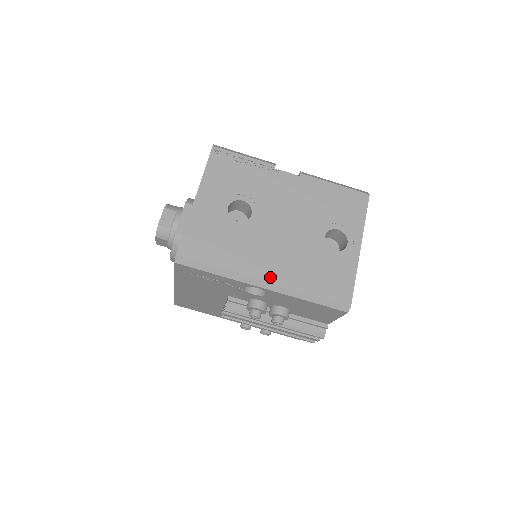
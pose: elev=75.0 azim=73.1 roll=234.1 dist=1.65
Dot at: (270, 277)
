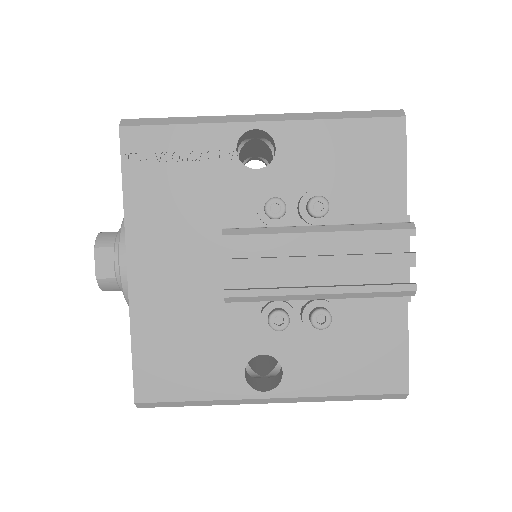
Dot at: occluded
